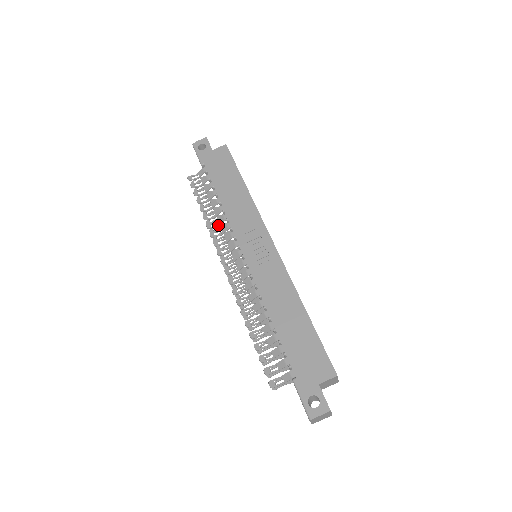
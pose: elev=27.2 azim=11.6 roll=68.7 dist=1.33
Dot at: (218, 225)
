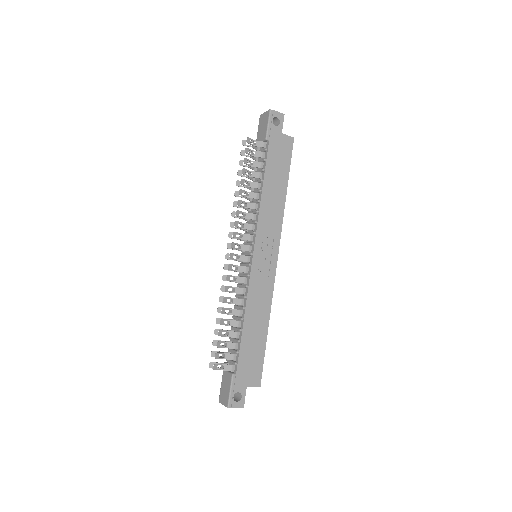
Dot at: (246, 207)
